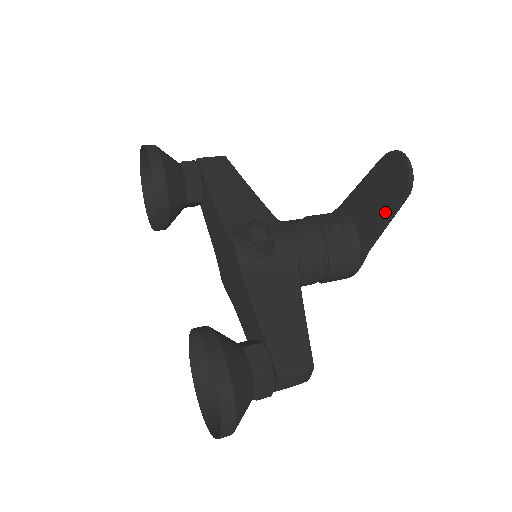
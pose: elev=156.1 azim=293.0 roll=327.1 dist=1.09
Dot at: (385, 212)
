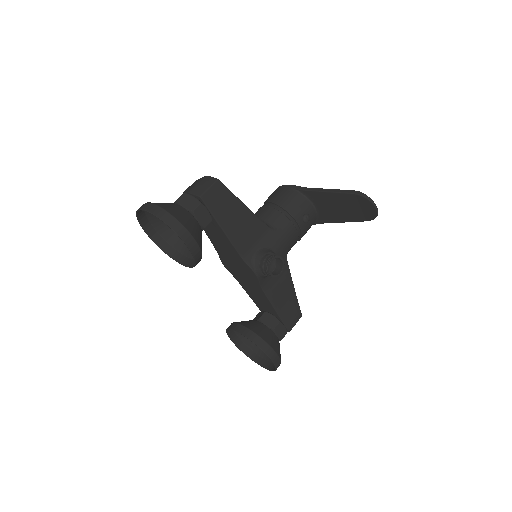
Dot at: (346, 219)
